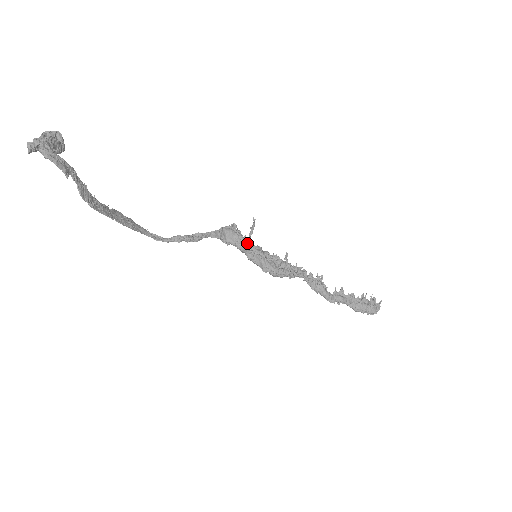
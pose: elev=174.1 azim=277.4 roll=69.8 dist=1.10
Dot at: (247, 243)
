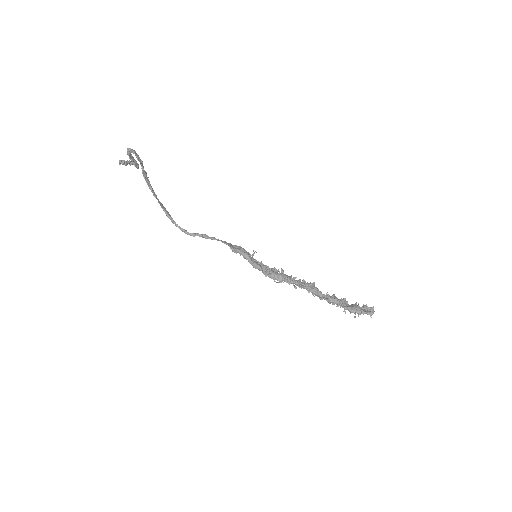
Dot at: (250, 257)
